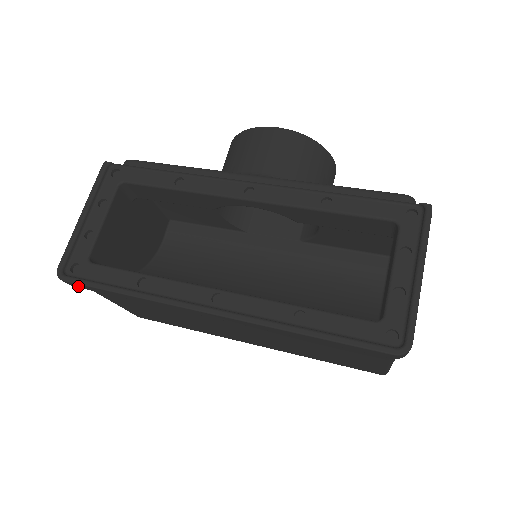
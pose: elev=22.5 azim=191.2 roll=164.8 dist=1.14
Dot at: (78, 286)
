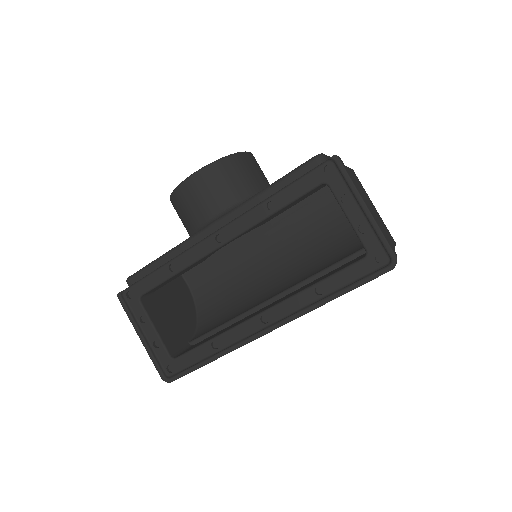
Dot at: occluded
